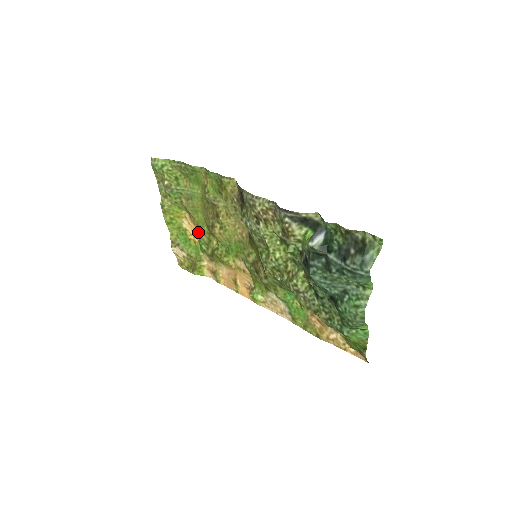
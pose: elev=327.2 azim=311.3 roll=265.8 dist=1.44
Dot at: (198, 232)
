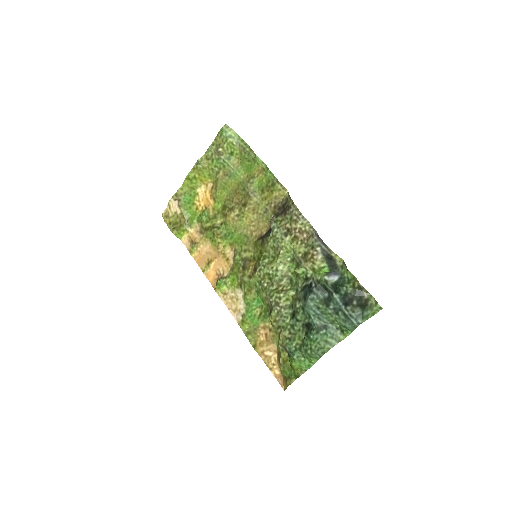
Dot at: (208, 204)
